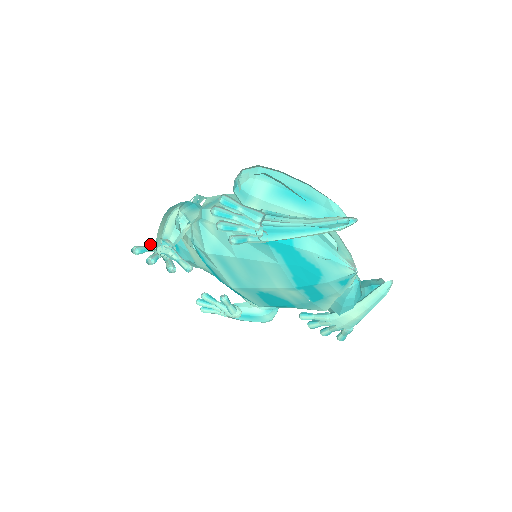
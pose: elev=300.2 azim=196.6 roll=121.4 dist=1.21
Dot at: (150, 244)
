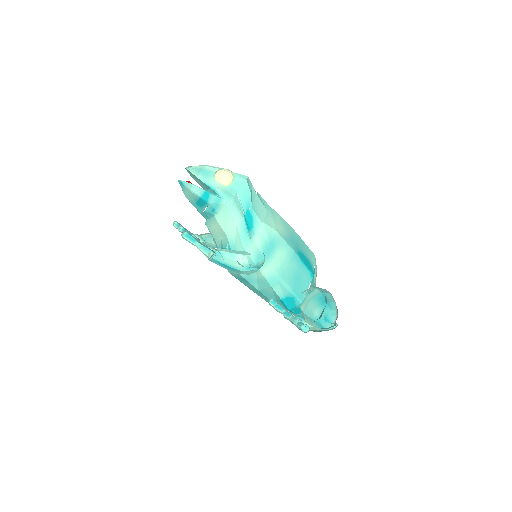
Dot at: (204, 245)
